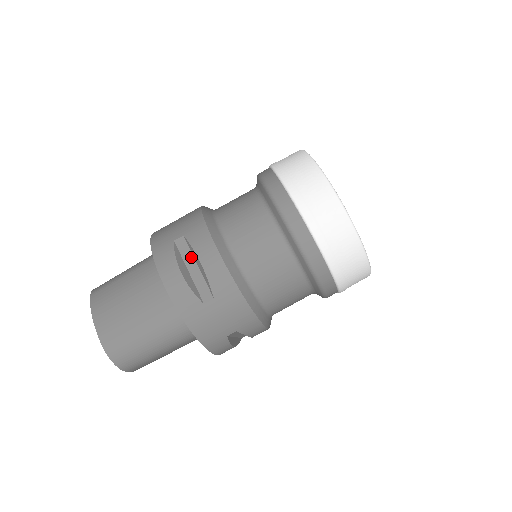
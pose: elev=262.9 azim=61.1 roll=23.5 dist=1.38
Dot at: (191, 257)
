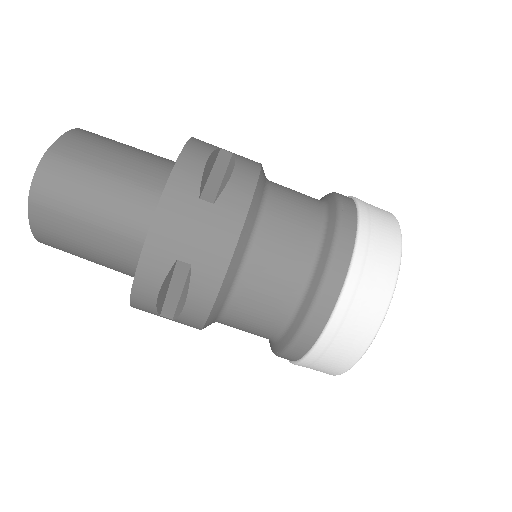
Dot at: (224, 167)
